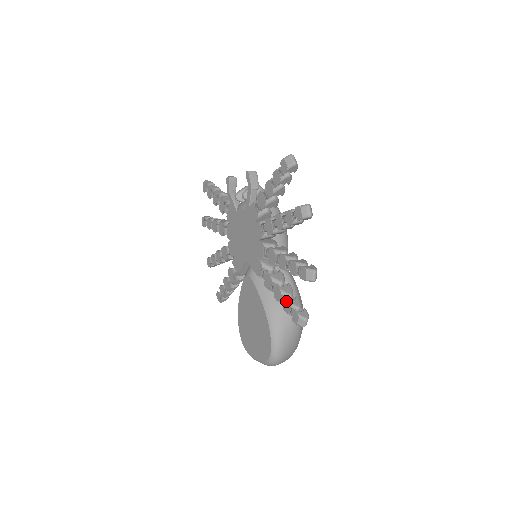
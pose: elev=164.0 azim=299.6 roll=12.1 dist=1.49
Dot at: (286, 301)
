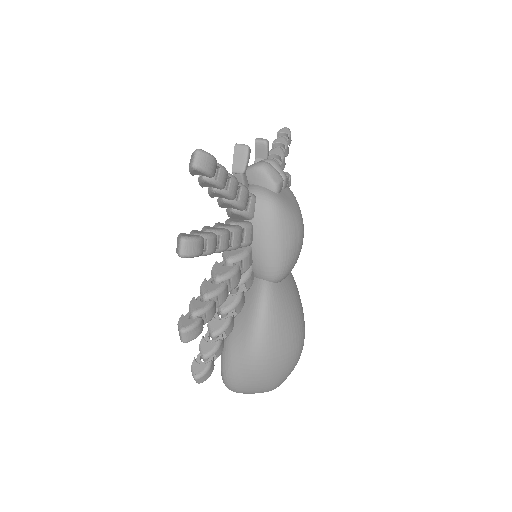
Dot at: (202, 339)
